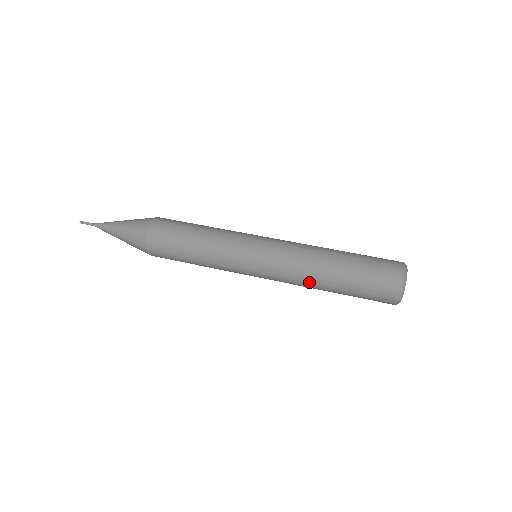
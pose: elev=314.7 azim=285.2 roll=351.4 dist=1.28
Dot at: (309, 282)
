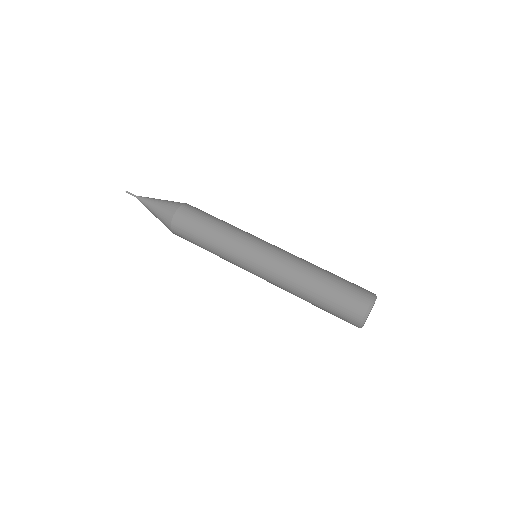
Dot at: occluded
